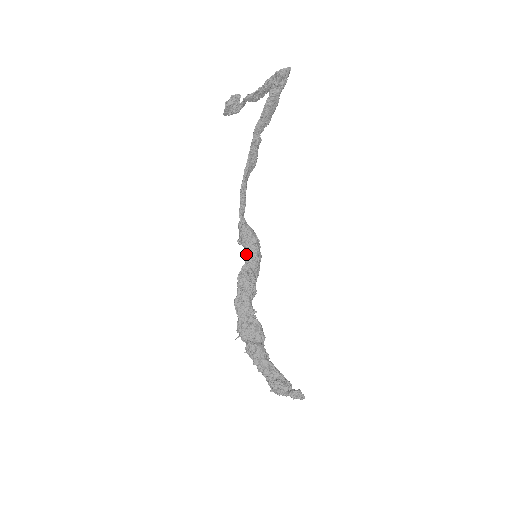
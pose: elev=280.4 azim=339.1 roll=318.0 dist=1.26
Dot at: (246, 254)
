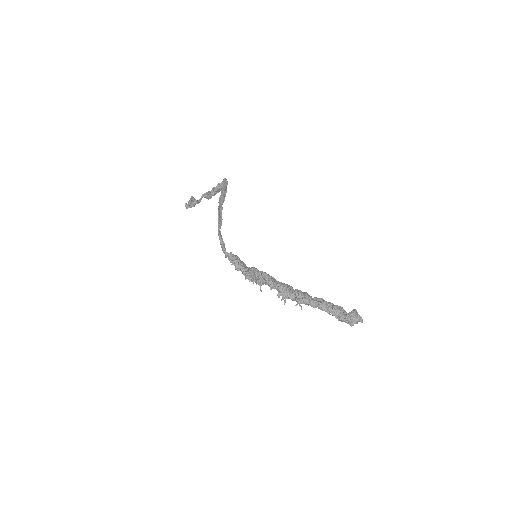
Dot at: (243, 268)
